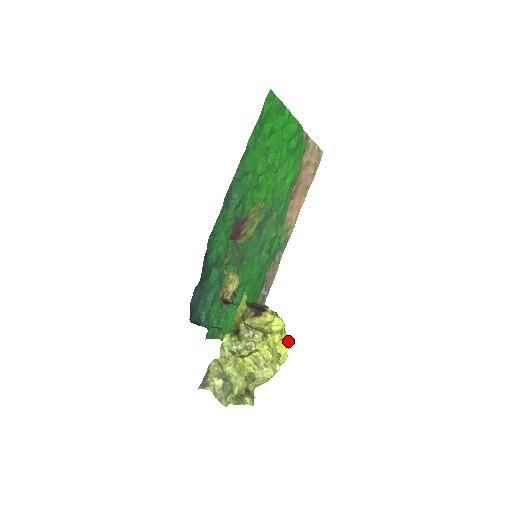
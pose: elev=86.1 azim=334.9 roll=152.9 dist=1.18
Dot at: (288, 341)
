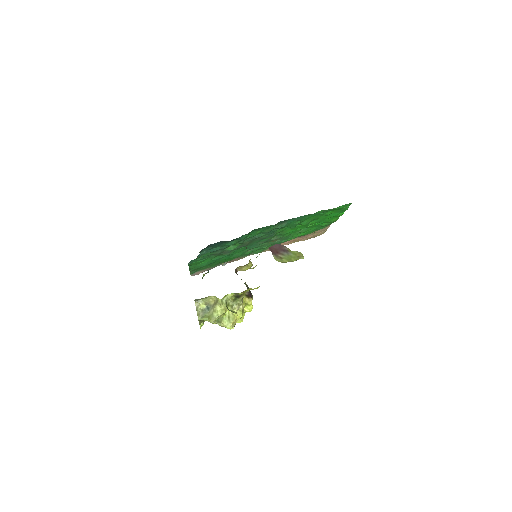
Dot at: occluded
